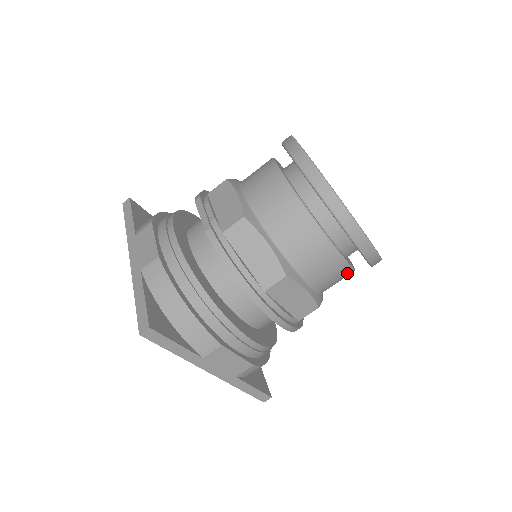
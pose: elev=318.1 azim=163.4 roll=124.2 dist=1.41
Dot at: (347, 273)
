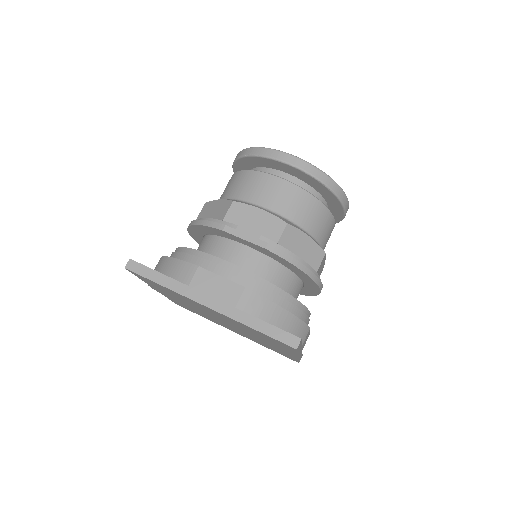
Dot at: occluded
